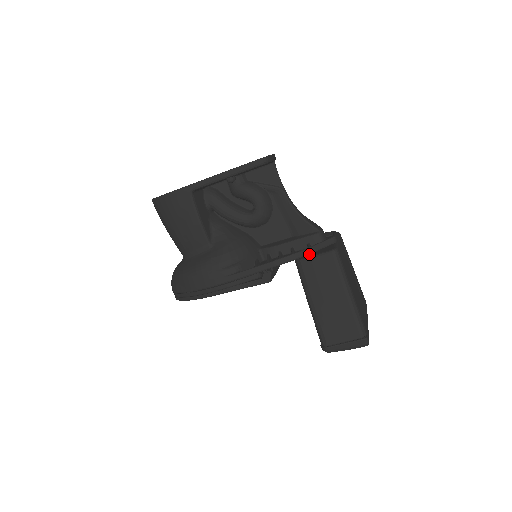
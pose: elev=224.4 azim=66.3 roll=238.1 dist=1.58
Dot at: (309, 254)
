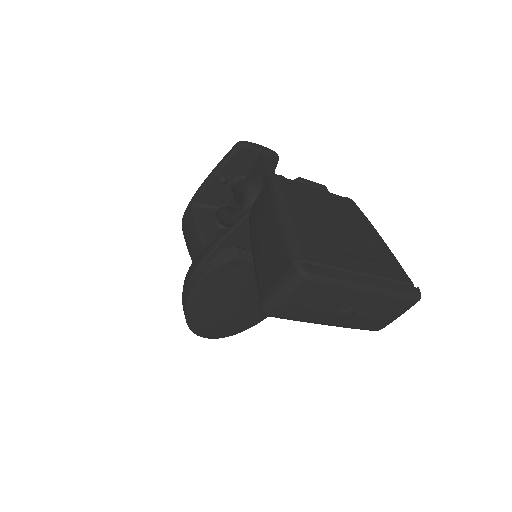
Dot at: occluded
